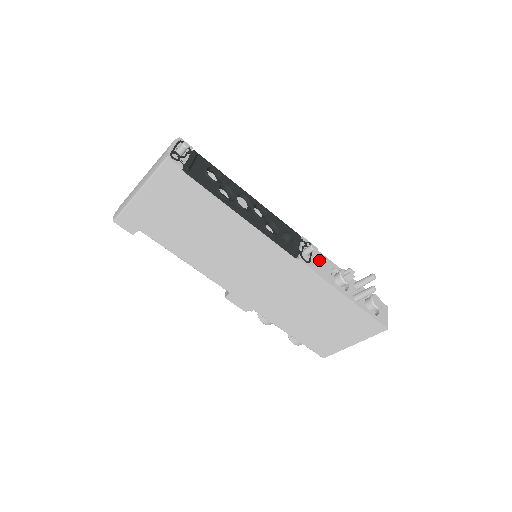
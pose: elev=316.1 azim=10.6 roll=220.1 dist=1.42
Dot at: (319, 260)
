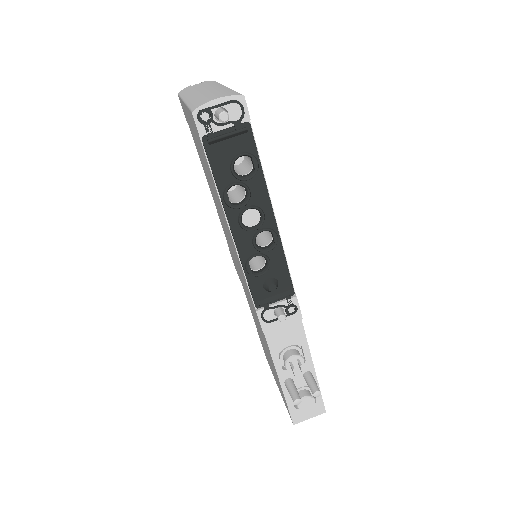
Dot at: (288, 327)
